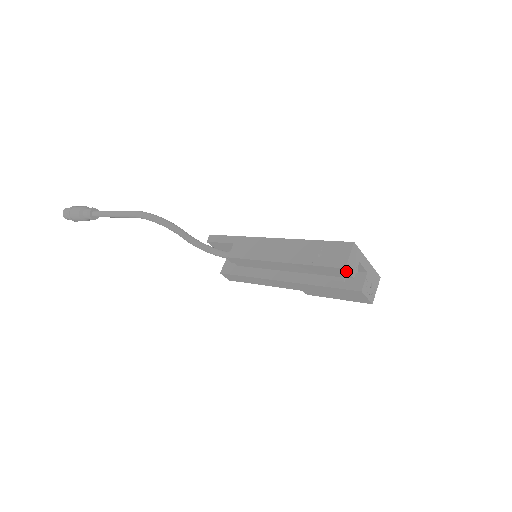
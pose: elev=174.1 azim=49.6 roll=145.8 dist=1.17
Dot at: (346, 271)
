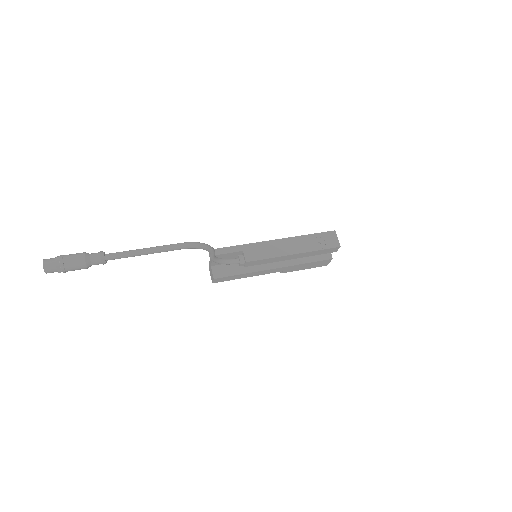
Dot at: (338, 248)
